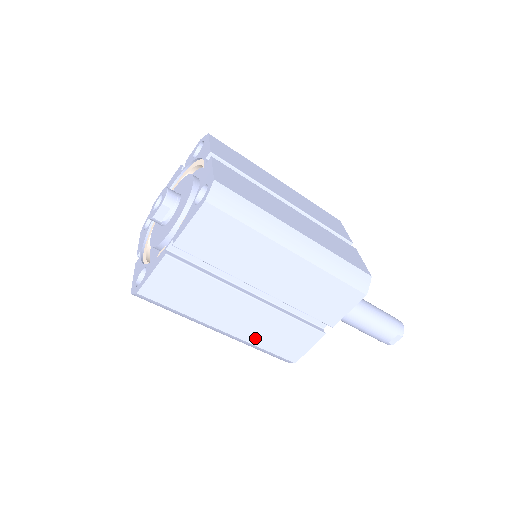
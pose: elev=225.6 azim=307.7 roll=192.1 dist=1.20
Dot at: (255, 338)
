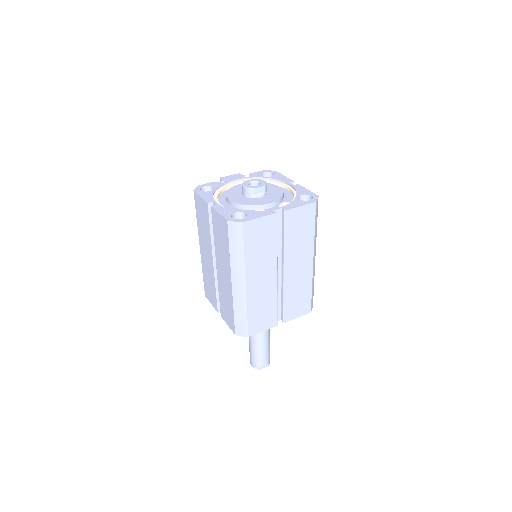
Dot at: (252, 302)
